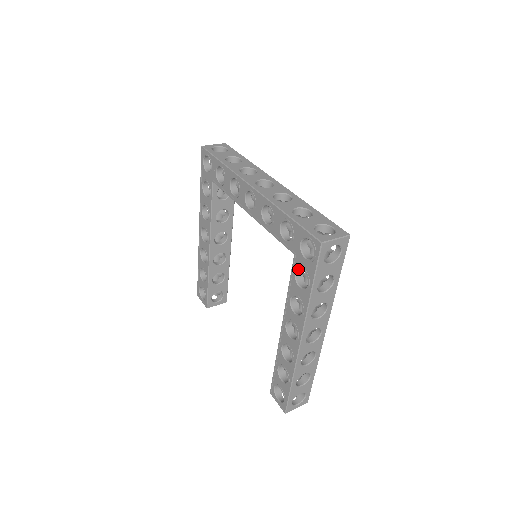
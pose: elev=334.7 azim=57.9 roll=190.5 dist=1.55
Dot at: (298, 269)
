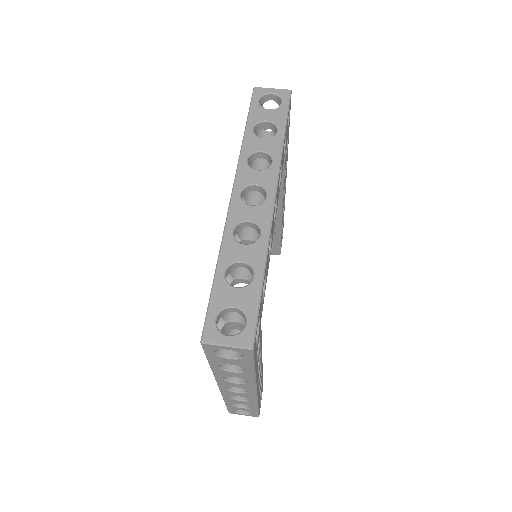
Dot at: occluded
